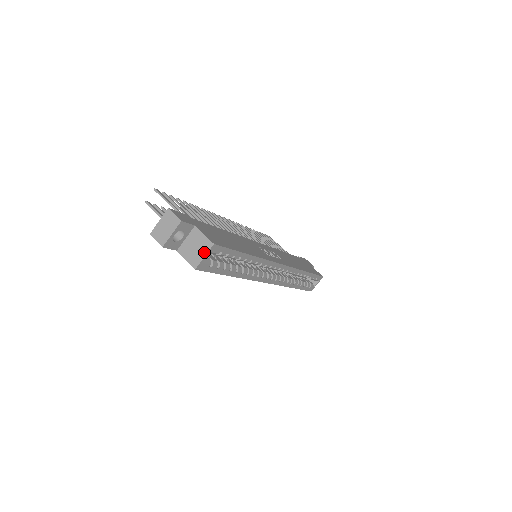
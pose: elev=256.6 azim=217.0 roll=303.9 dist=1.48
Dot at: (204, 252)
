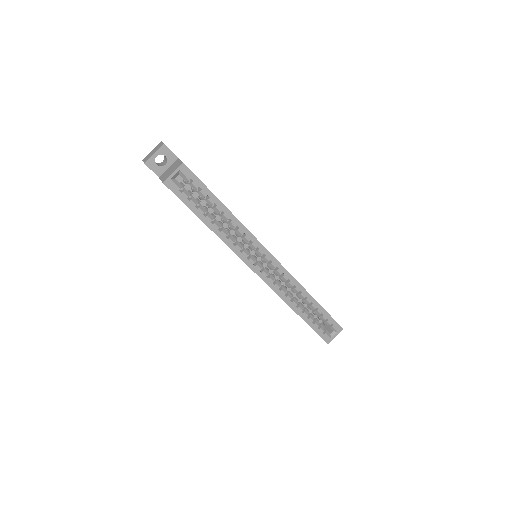
Dot at: (174, 170)
